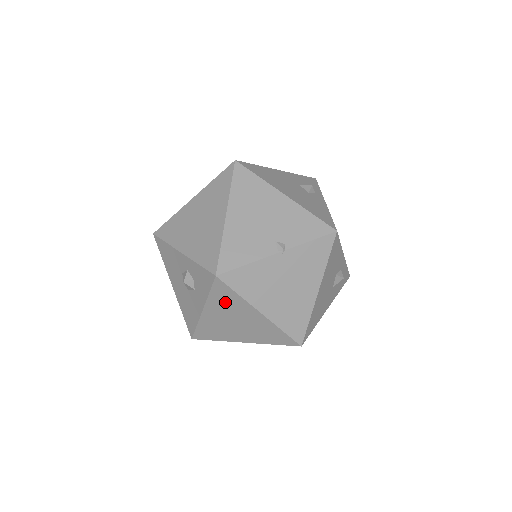
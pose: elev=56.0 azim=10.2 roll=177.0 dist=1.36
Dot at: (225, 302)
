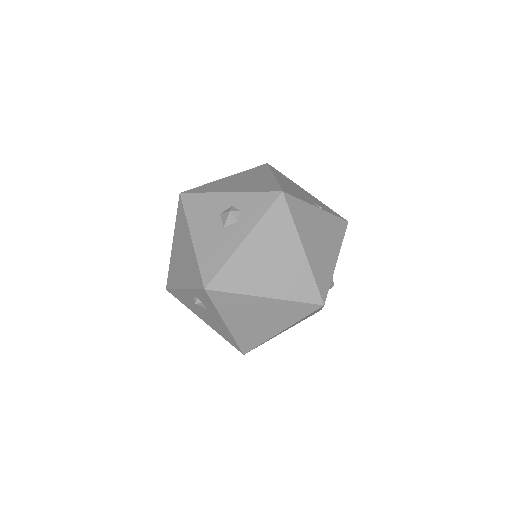
Dot at: (275, 229)
